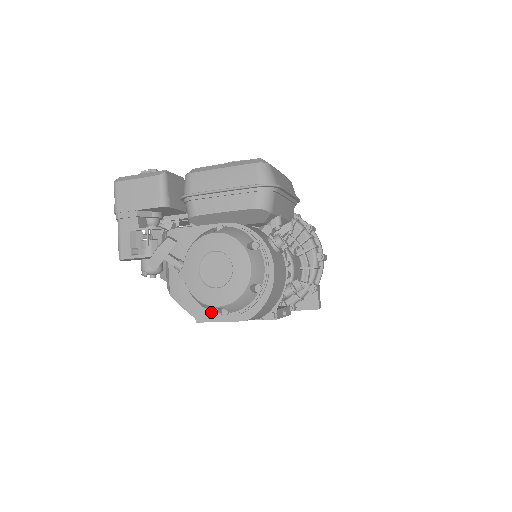
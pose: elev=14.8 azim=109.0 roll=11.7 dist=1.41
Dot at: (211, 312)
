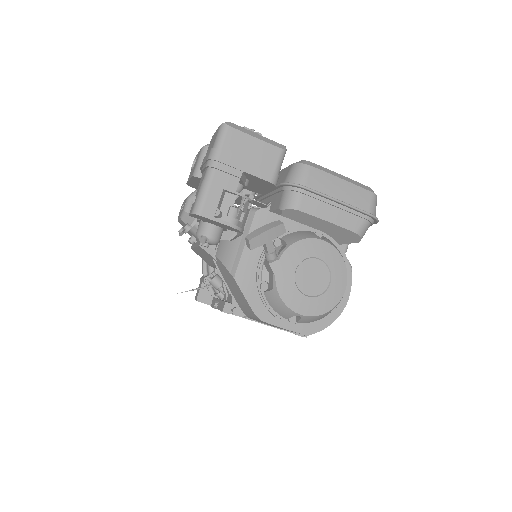
Dot at: (277, 314)
